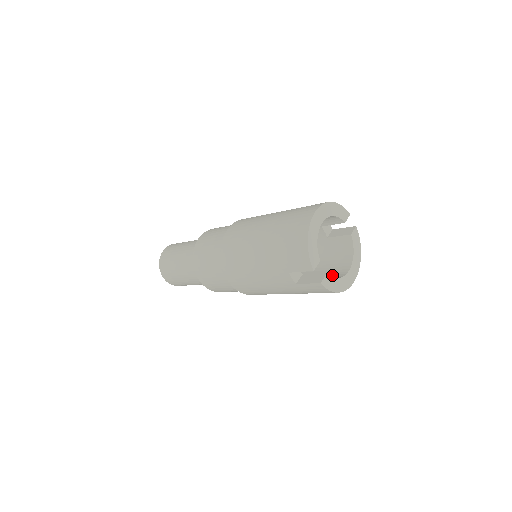
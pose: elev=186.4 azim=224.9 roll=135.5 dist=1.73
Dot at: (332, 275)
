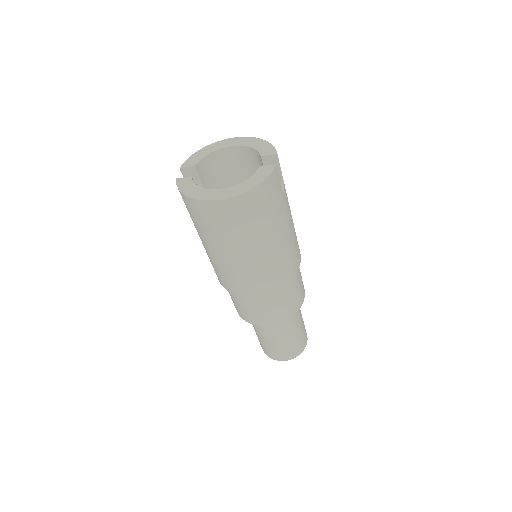
Dot at: occluded
